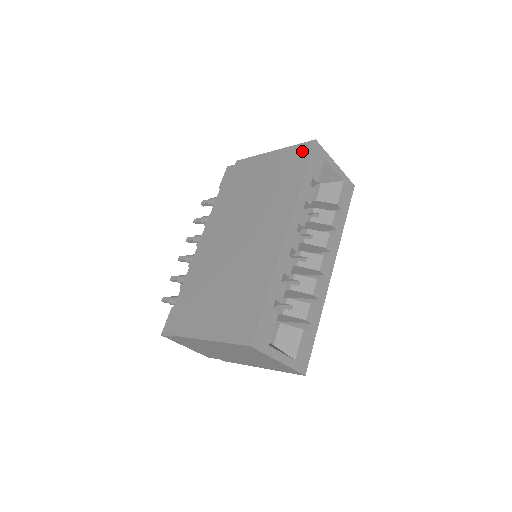
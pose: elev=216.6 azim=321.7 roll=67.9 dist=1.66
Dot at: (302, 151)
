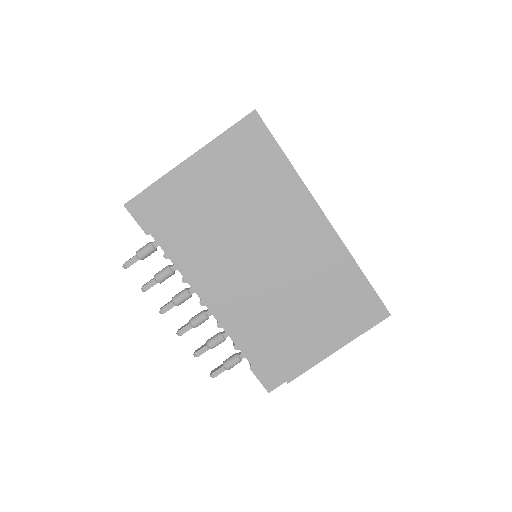
Dot at: (250, 131)
